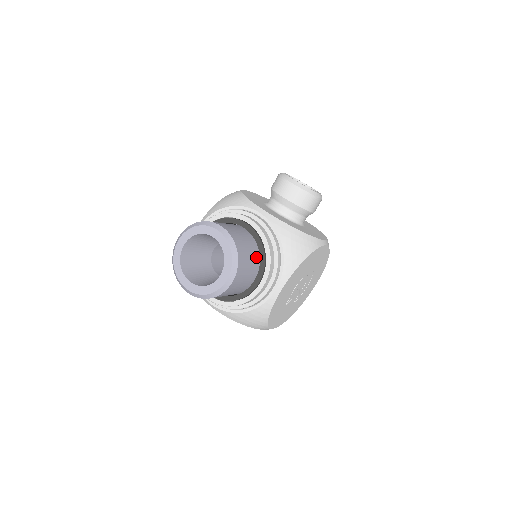
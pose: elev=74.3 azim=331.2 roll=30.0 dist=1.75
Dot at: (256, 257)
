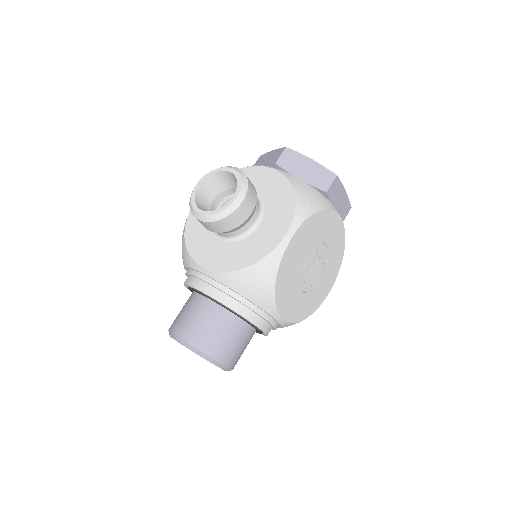
Dot at: (232, 321)
